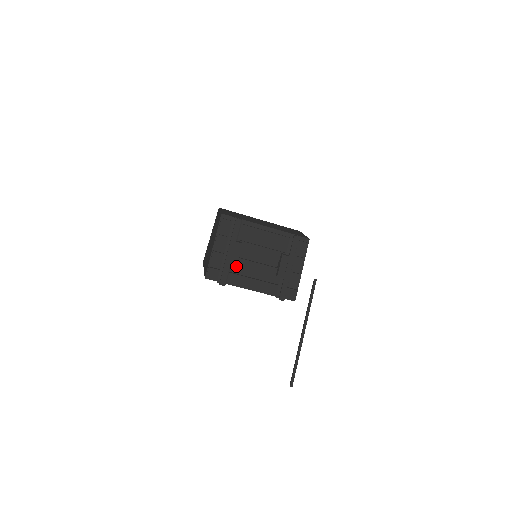
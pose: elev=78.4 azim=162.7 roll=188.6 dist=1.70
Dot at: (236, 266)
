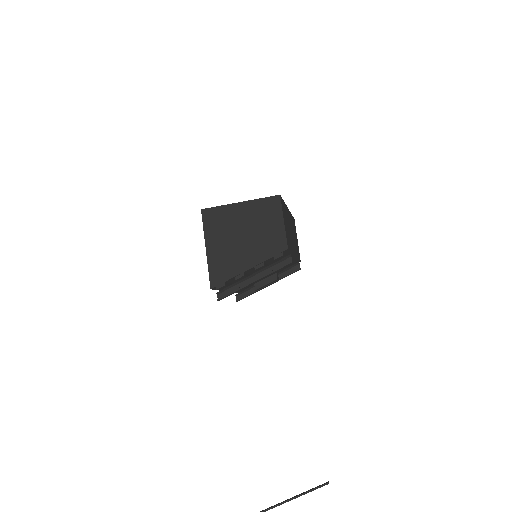
Dot at: occluded
